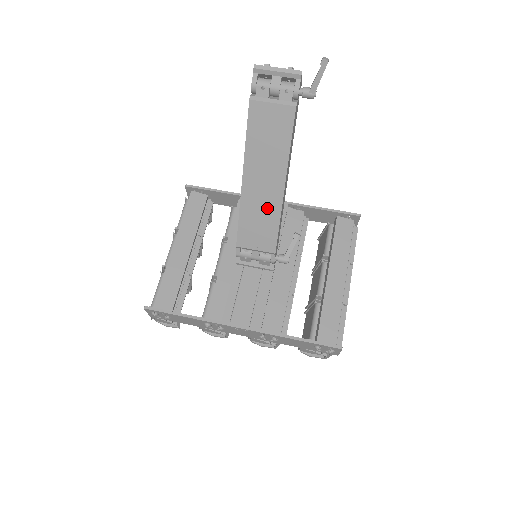
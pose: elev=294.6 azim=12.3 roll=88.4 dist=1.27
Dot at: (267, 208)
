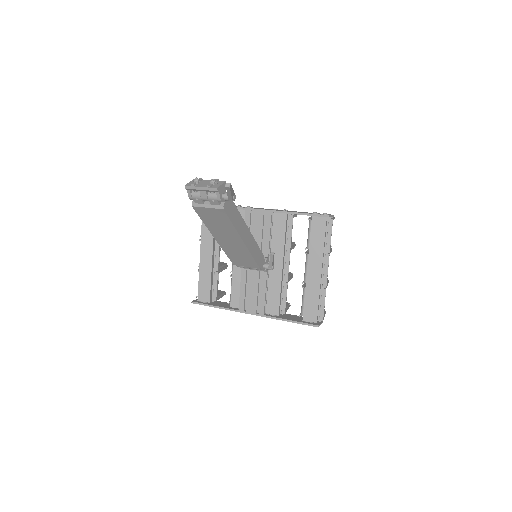
Dot at: (240, 251)
